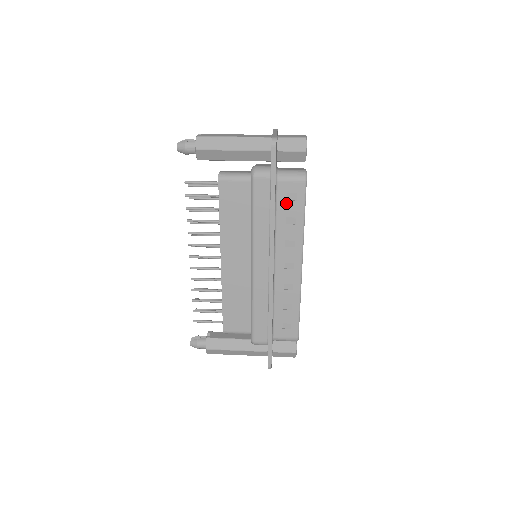
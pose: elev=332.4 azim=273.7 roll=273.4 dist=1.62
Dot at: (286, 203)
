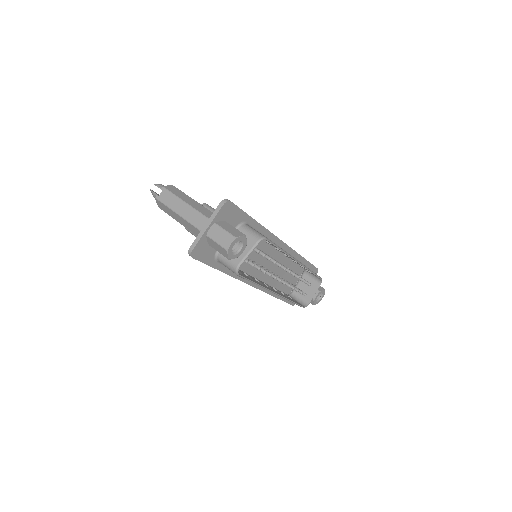
Dot at: occluded
